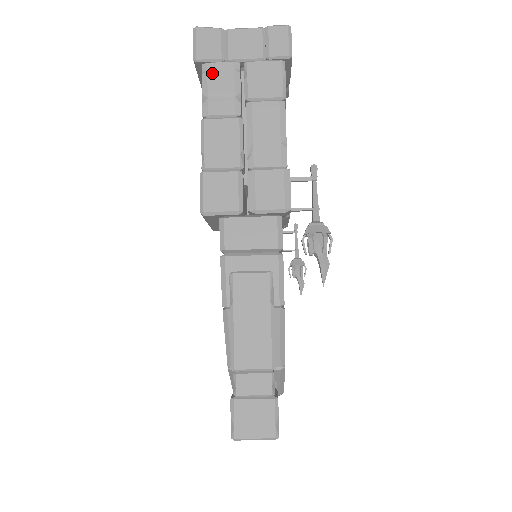
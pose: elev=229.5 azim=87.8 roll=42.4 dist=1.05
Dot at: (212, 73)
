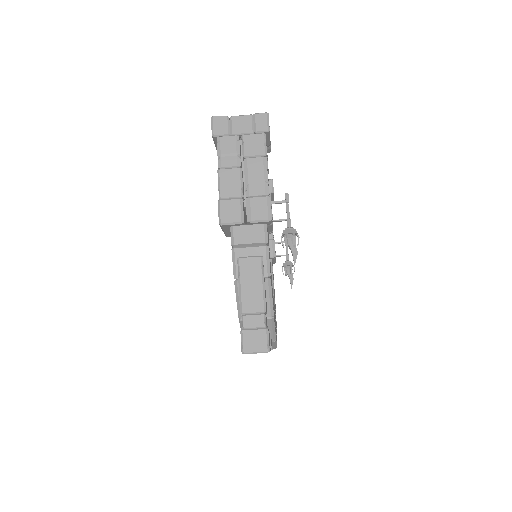
Dot at: (223, 143)
